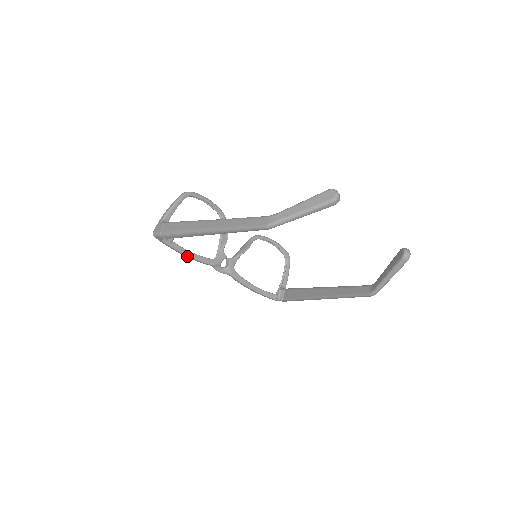
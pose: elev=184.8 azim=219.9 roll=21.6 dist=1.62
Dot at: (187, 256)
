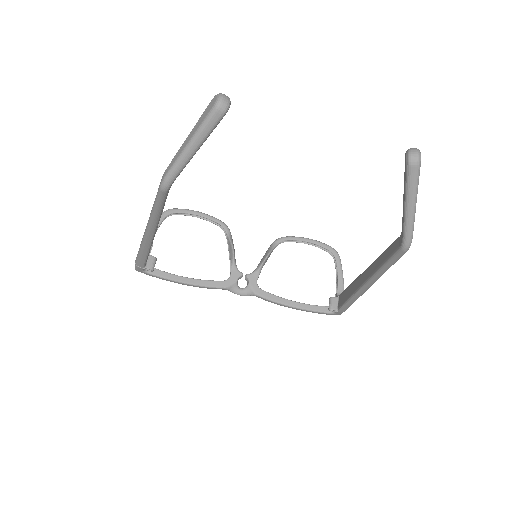
Dot at: (186, 284)
